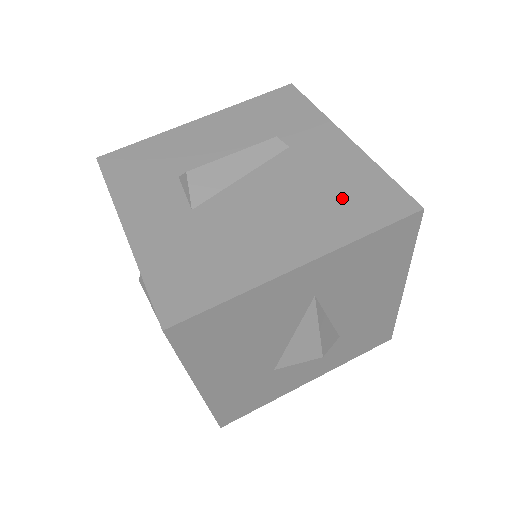
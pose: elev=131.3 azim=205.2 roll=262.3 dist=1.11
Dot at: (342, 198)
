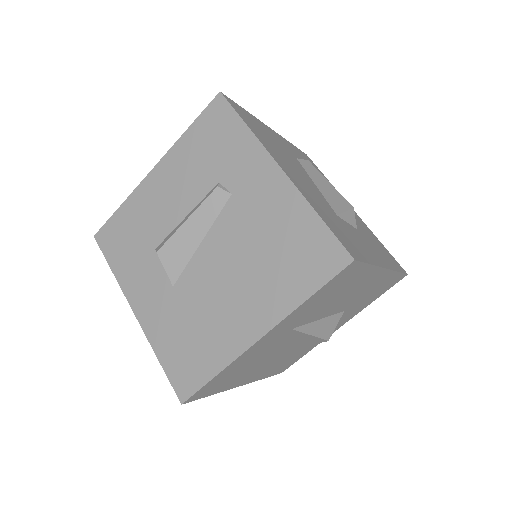
Dot at: (283, 256)
